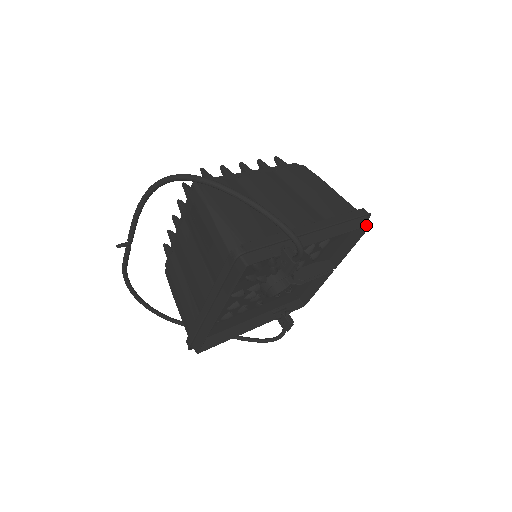
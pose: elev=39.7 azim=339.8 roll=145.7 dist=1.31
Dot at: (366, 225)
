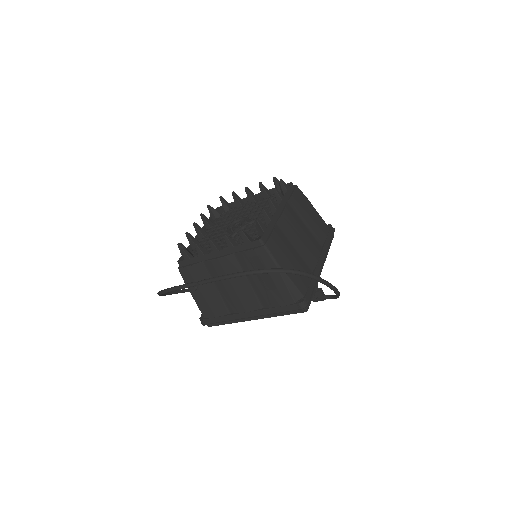
Dot at: occluded
